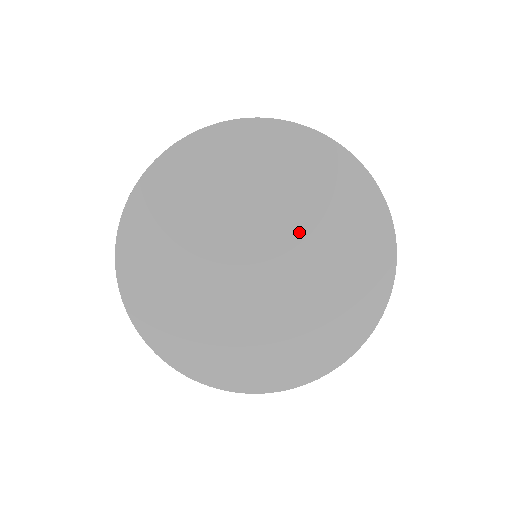
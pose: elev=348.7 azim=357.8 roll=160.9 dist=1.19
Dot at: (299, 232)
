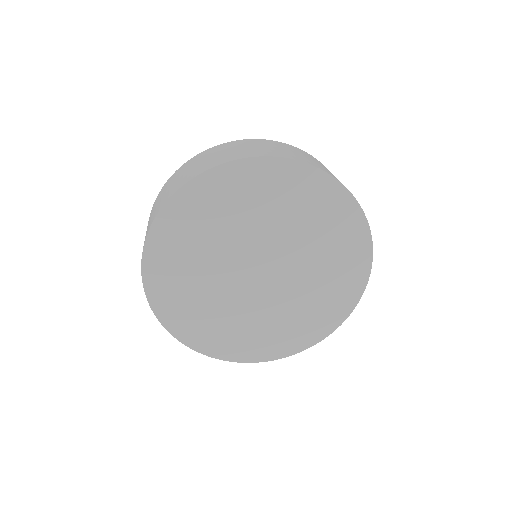
Dot at: (290, 241)
